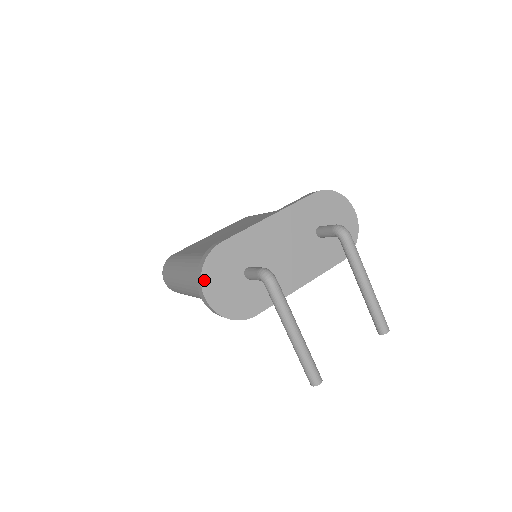
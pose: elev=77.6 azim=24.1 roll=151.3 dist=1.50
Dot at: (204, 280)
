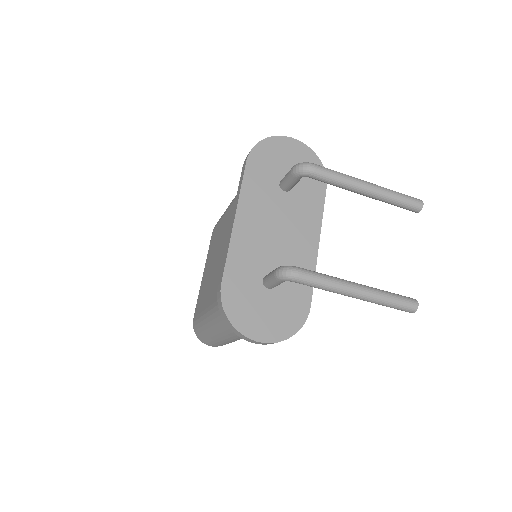
Dot at: (242, 329)
